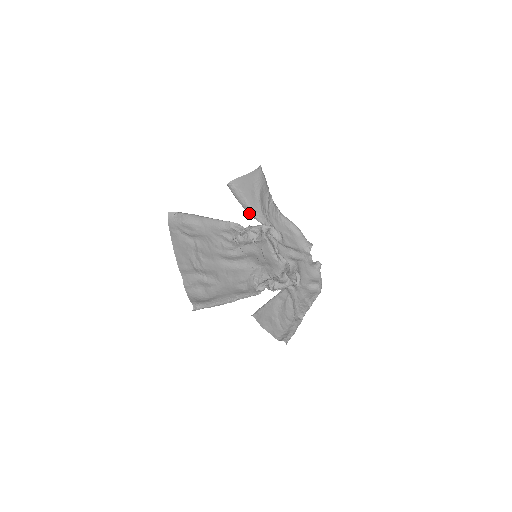
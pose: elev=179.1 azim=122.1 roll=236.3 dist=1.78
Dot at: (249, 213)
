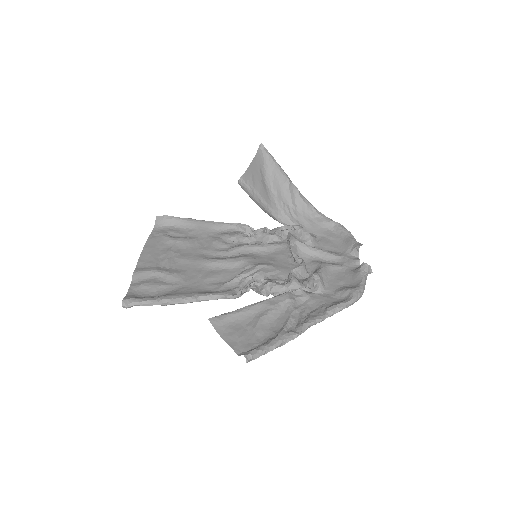
Dot at: (268, 214)
